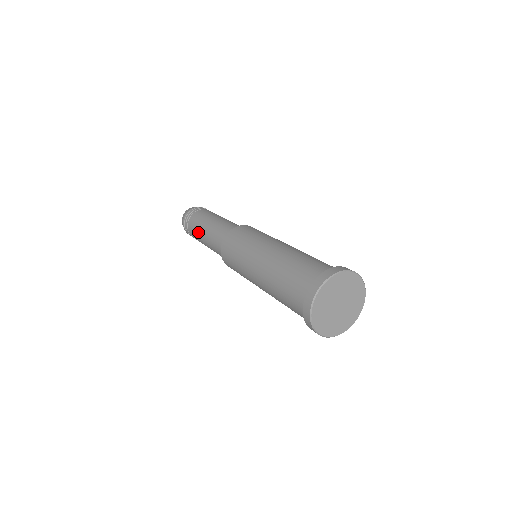
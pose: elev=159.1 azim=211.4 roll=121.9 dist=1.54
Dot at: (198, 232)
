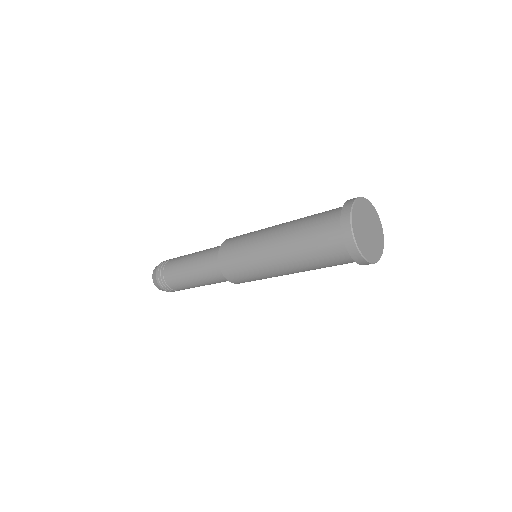
Dot at: (180, 264)
